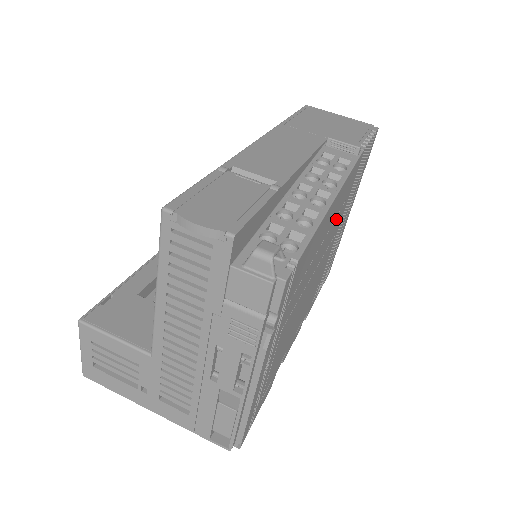
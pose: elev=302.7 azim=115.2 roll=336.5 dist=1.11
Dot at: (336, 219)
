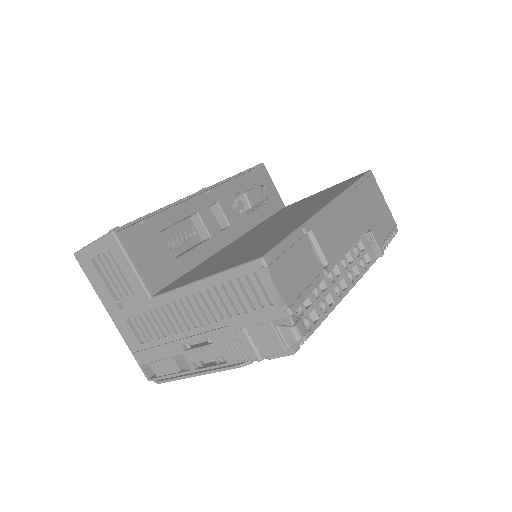
Dot at: occluded
